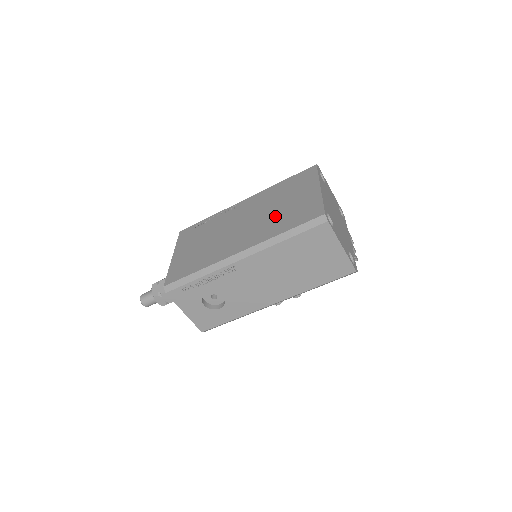
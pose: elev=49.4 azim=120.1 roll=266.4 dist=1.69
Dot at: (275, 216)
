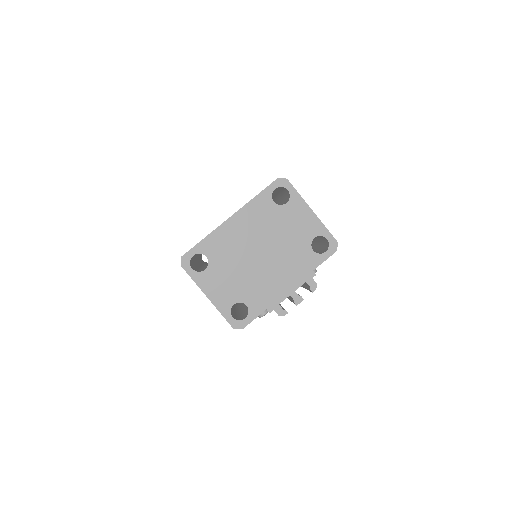
Dot at: occluded
